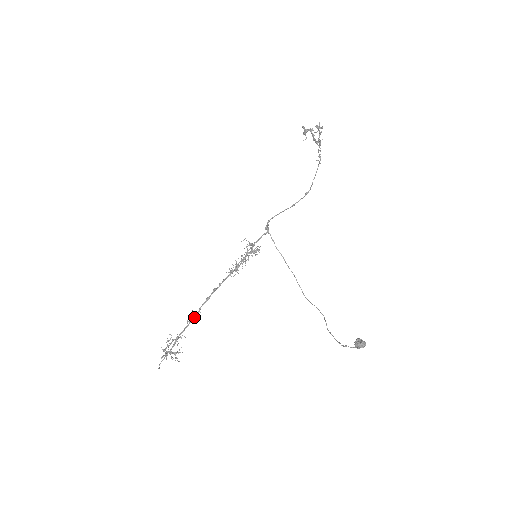
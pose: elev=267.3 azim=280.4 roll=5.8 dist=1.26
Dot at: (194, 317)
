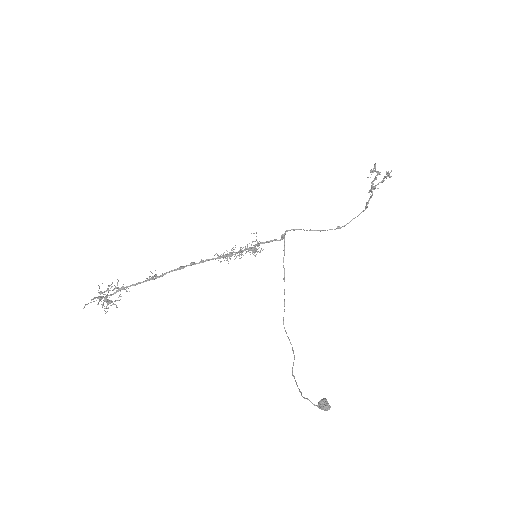
Dot at: (155, 278)
